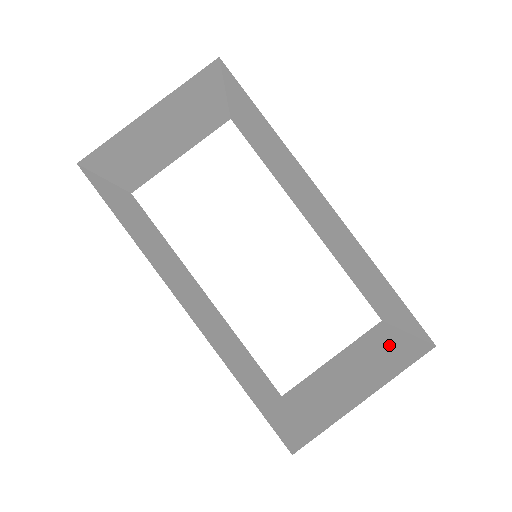
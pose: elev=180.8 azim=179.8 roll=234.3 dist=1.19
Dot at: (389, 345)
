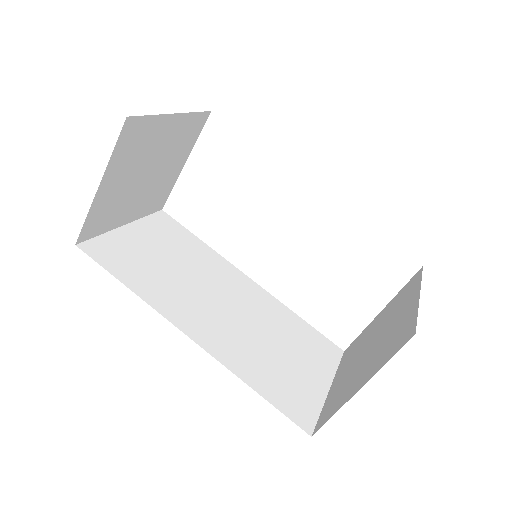
Dot at: (404, 313)
